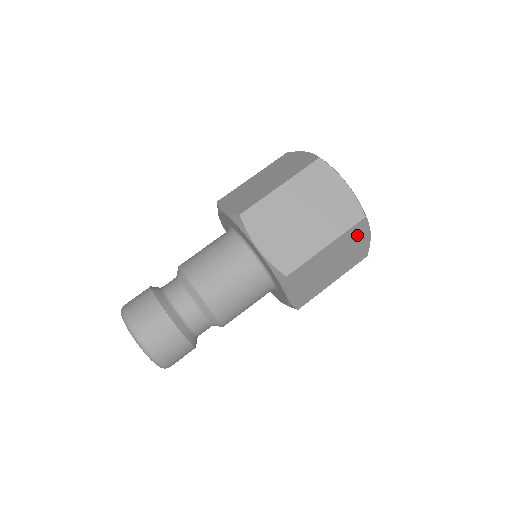
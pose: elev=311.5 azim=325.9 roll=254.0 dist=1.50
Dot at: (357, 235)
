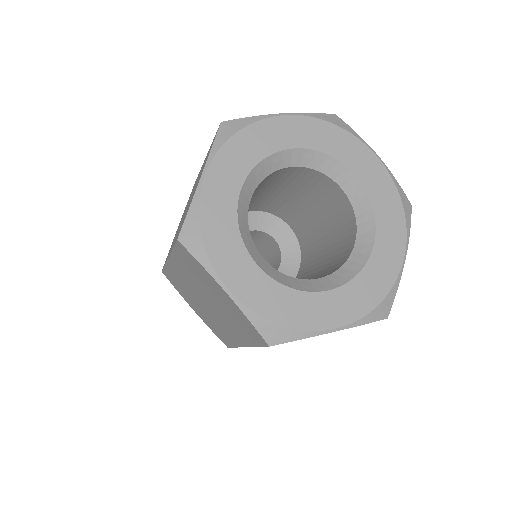
Dot at: occluded
